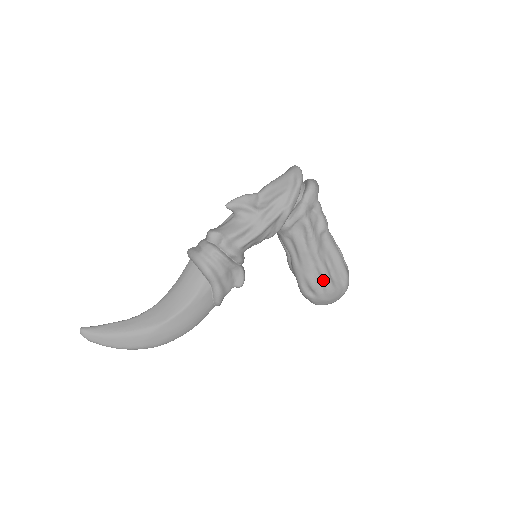
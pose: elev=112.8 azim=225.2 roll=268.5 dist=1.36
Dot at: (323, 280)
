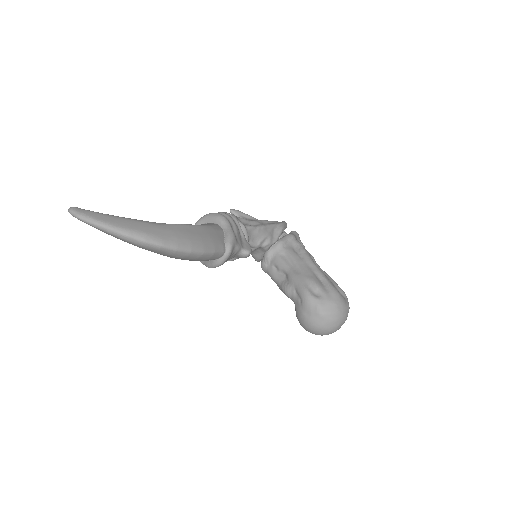
Dot at: (325, 281)
